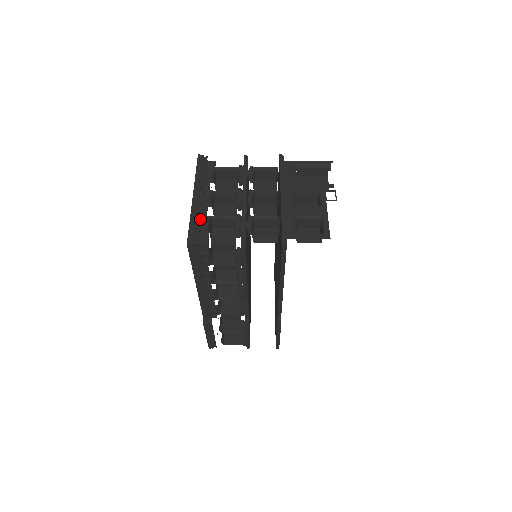
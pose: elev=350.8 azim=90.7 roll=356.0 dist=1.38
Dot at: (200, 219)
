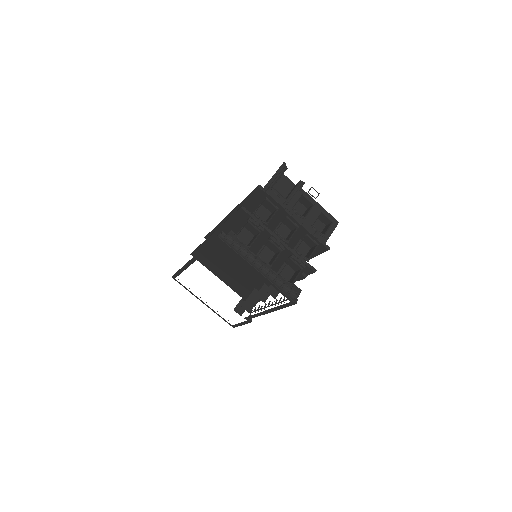
Dot at: (280, 281)
